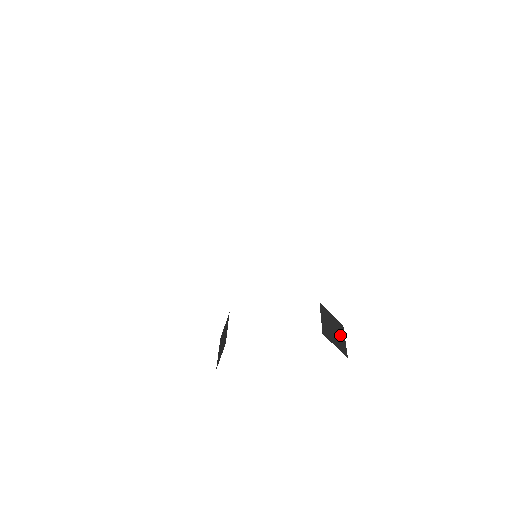
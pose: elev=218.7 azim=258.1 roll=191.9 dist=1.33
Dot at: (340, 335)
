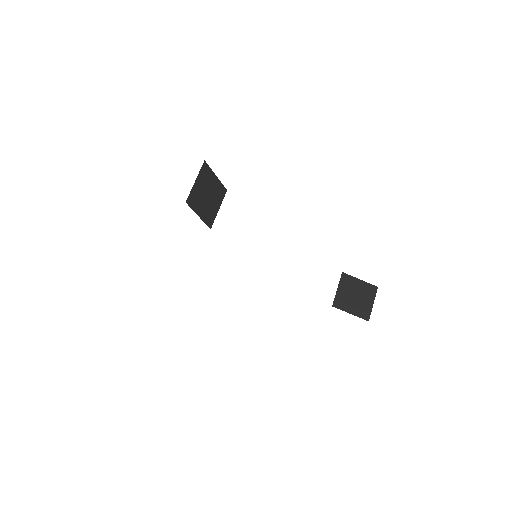
Dot at: (366, 299)
